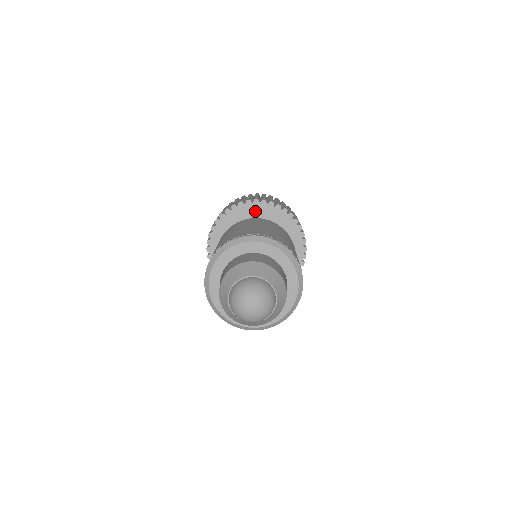
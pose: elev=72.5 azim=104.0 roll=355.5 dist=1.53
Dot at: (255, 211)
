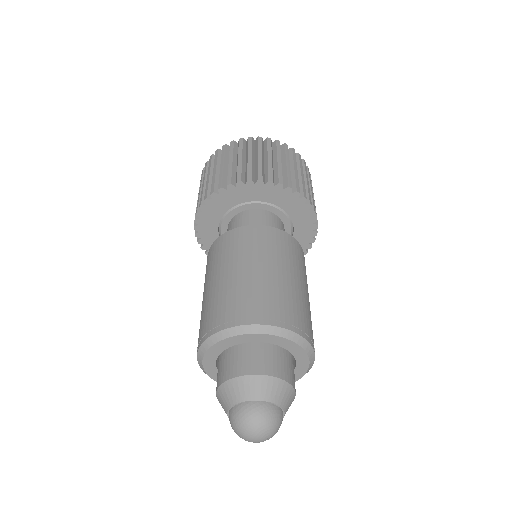
Dot at: (266, 193)
